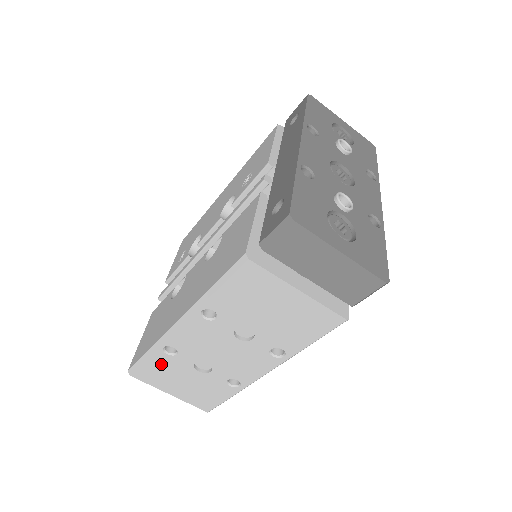
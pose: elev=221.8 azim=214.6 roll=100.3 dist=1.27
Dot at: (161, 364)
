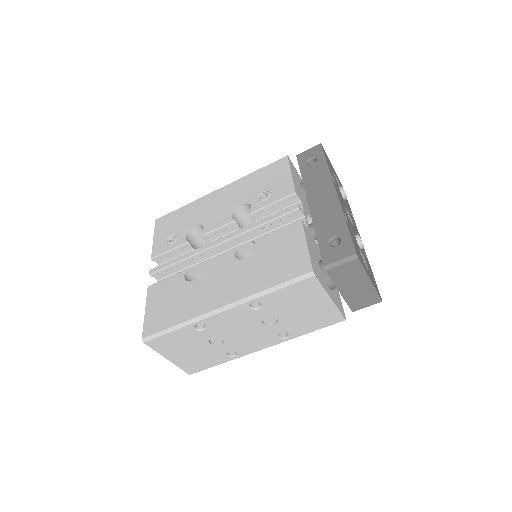
Dot at: (182, 336)
